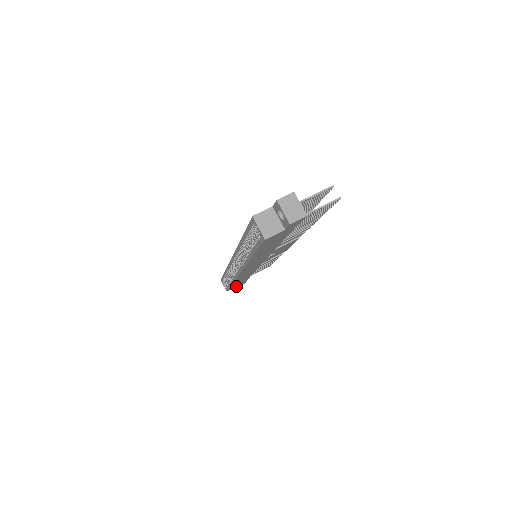
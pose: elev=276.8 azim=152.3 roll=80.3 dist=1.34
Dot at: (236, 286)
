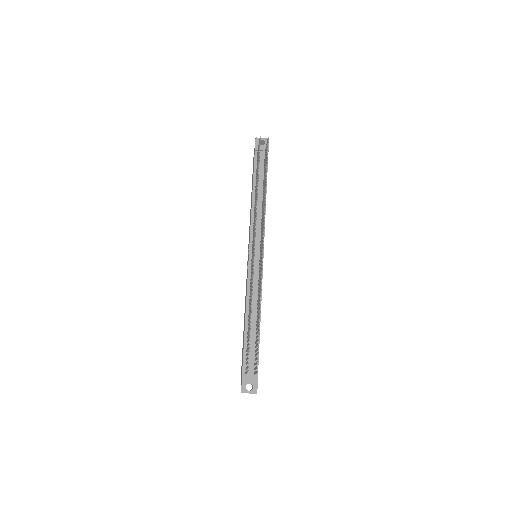
Dot at: occluded
